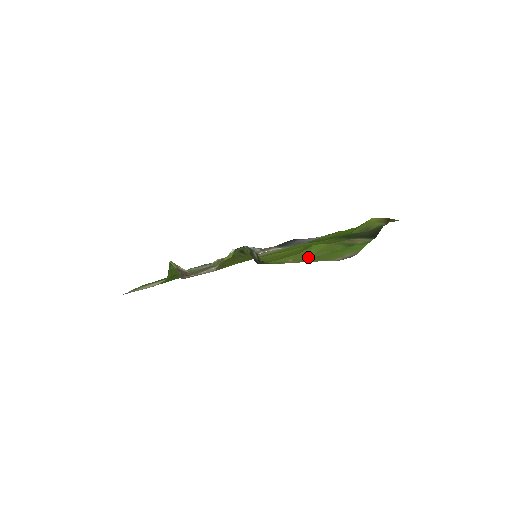
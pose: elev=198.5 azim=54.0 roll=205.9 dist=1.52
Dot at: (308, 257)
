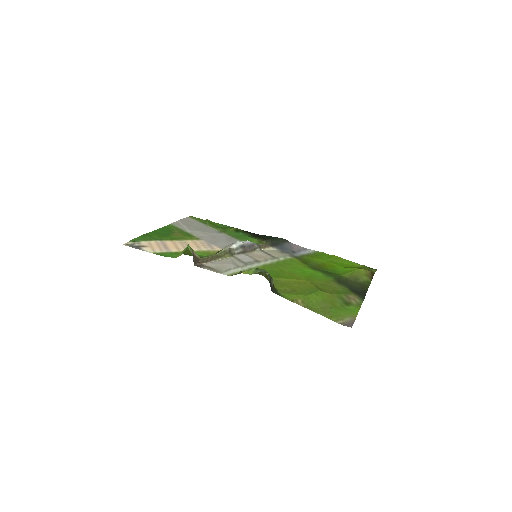
Dot at: (315, 305)
